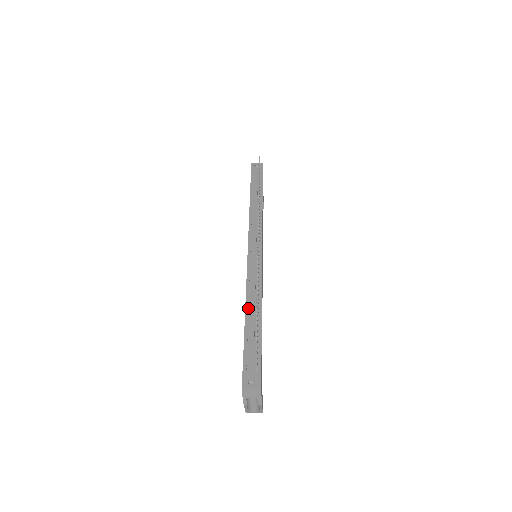
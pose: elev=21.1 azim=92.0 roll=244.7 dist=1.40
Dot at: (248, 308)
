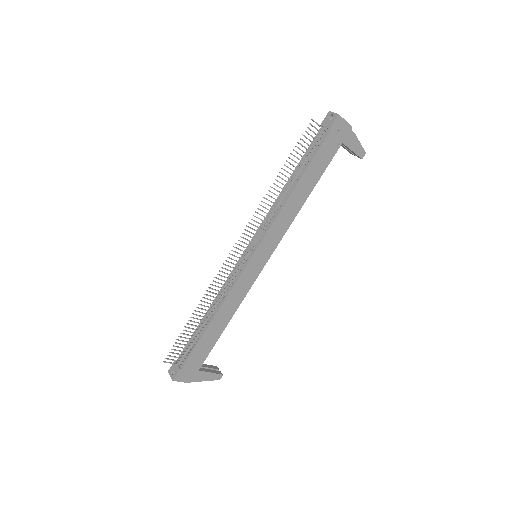
Dot at: (207, 313)
